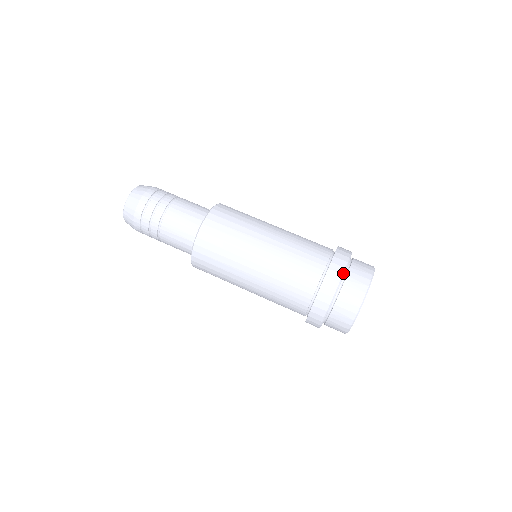
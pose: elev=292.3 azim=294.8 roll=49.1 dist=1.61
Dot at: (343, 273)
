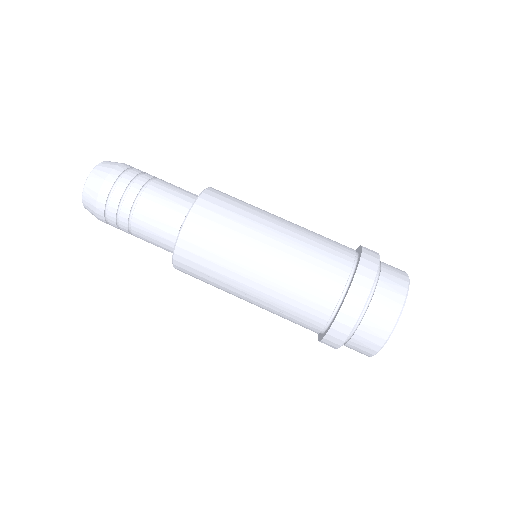
Dot at: (377, 270)
